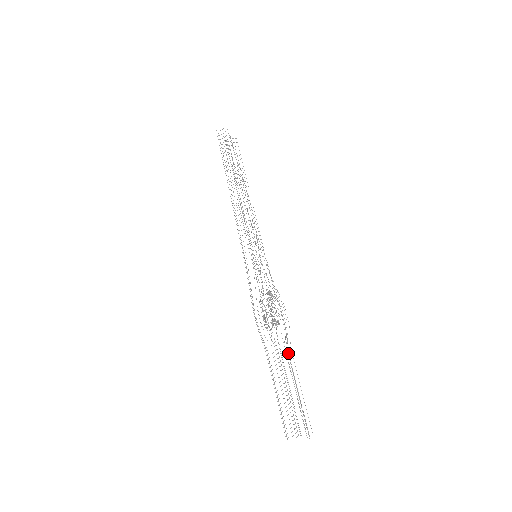
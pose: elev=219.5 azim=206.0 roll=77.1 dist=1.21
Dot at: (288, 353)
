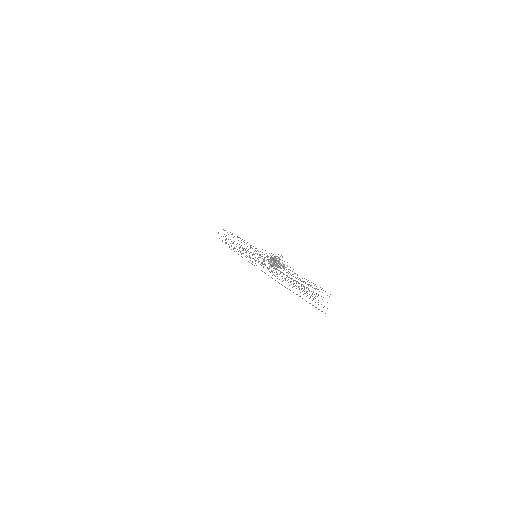
Dot at: (297, 275)
